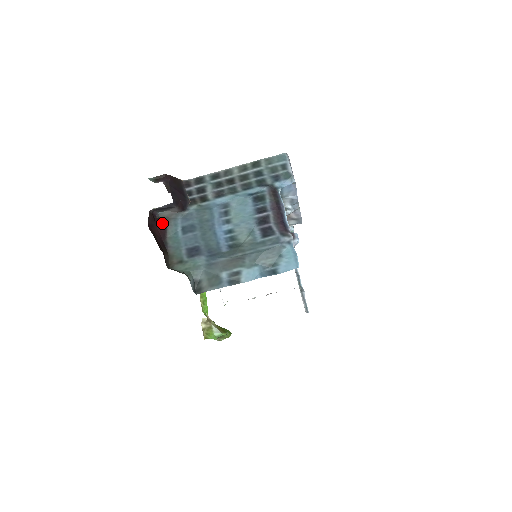
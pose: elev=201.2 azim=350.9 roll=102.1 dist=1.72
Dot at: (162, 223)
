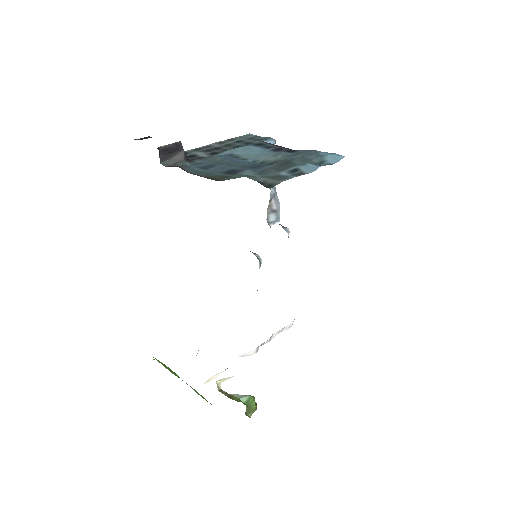
Dot at: occluded
